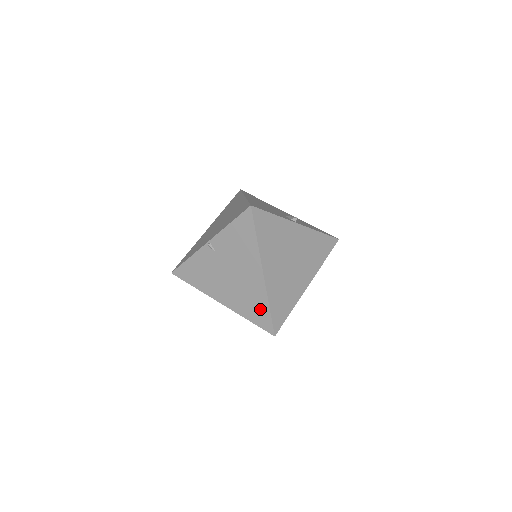
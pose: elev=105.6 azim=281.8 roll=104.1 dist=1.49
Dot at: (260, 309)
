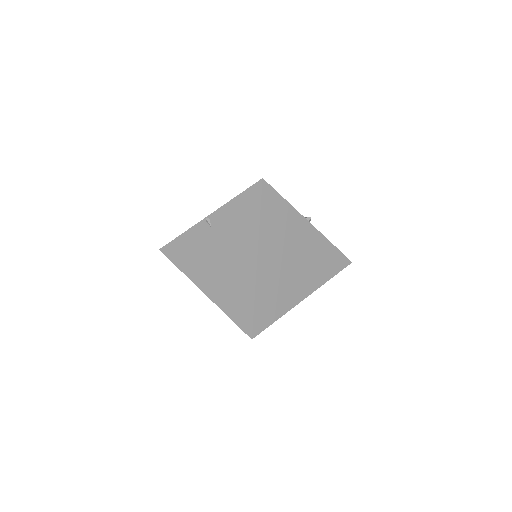
Dot at: (243, 303)
